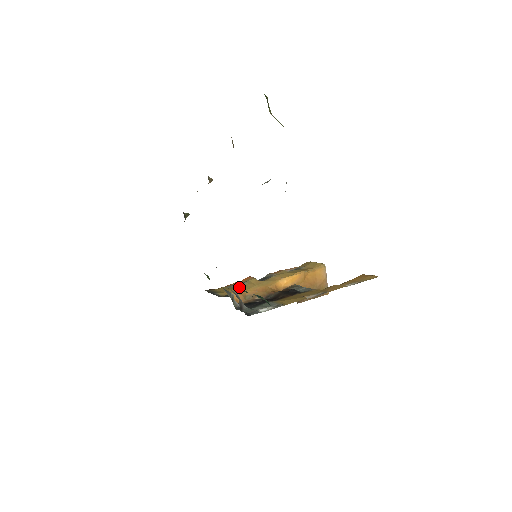
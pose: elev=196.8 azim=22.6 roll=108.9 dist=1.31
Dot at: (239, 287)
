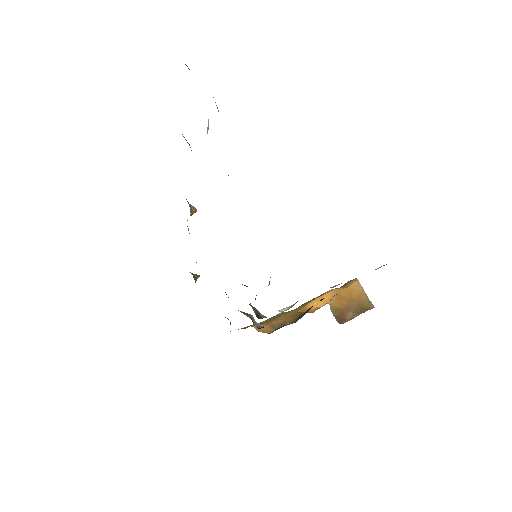
Dot at: occluded
